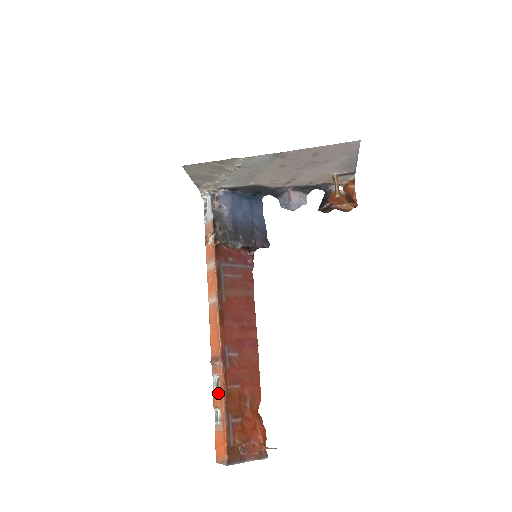
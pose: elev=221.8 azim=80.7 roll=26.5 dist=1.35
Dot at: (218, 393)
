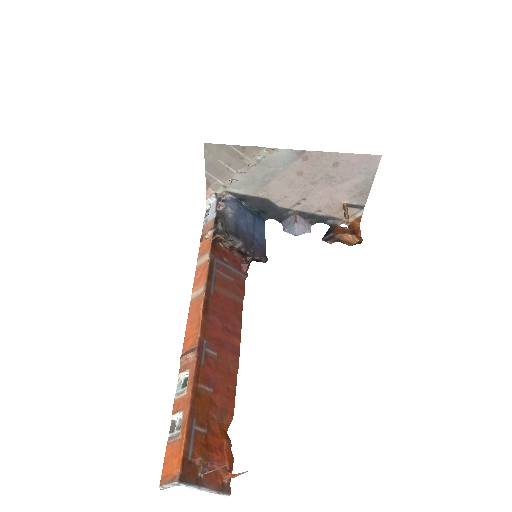
Dot at: (183, 392)
